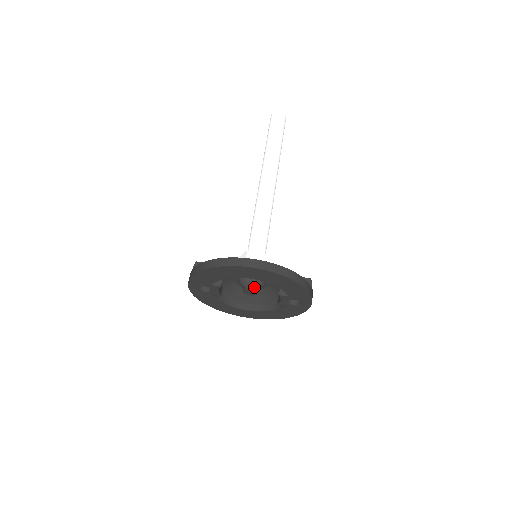
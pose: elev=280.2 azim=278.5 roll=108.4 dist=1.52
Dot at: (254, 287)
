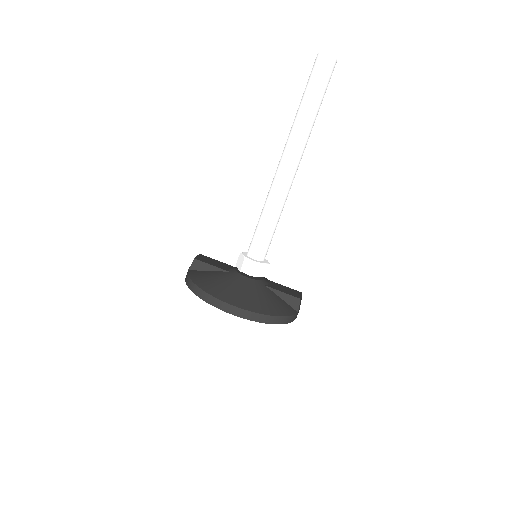
Dot at: occluded
